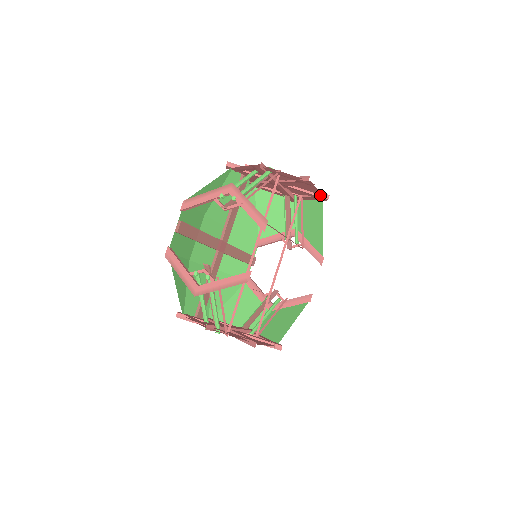
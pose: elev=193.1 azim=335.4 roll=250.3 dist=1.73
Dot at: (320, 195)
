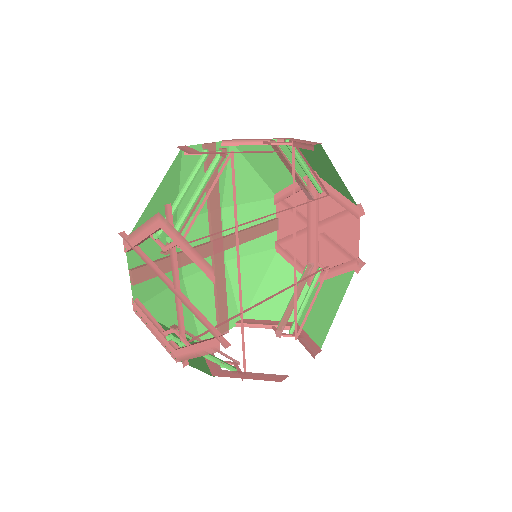
Dot at: (356, 258)
